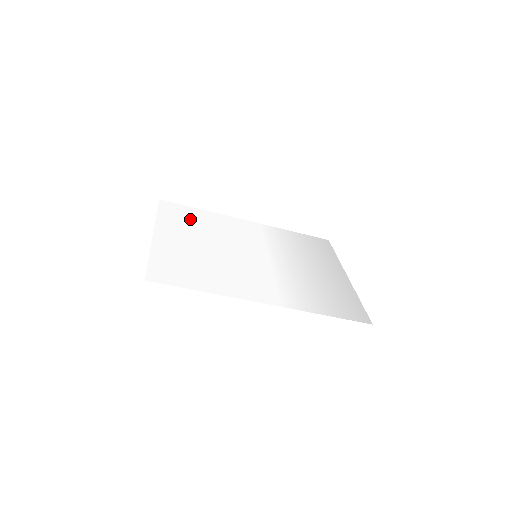
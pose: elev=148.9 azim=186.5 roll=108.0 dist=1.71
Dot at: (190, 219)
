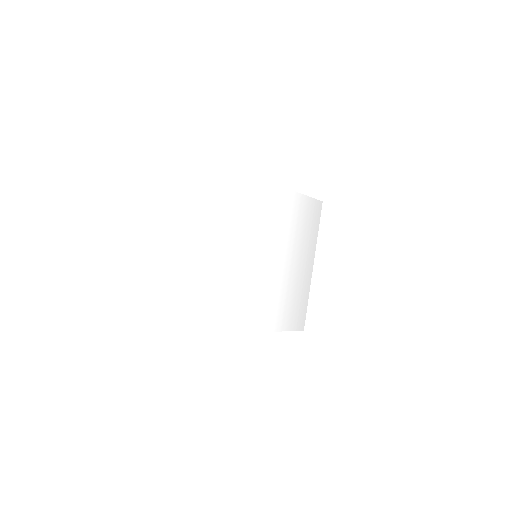
Dot at: (215, 197)
